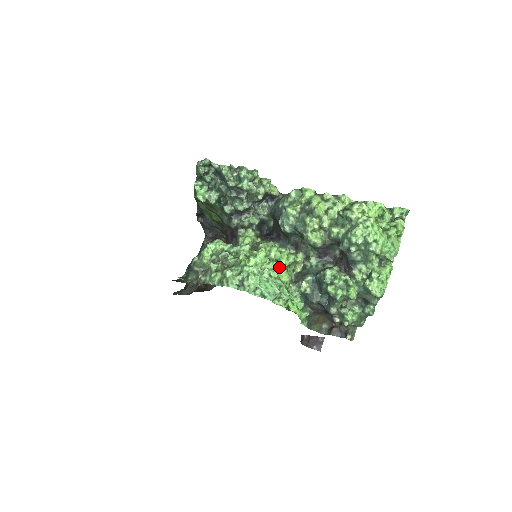
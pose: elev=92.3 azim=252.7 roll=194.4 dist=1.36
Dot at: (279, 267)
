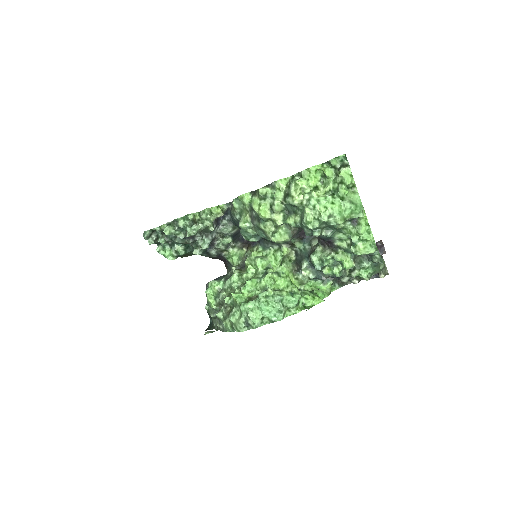
Dot at: (271, 278)
